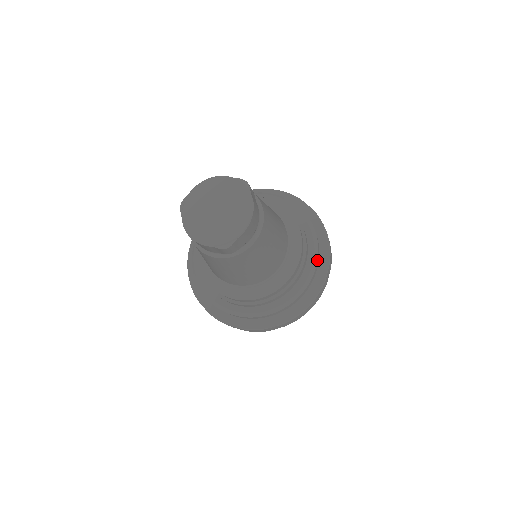
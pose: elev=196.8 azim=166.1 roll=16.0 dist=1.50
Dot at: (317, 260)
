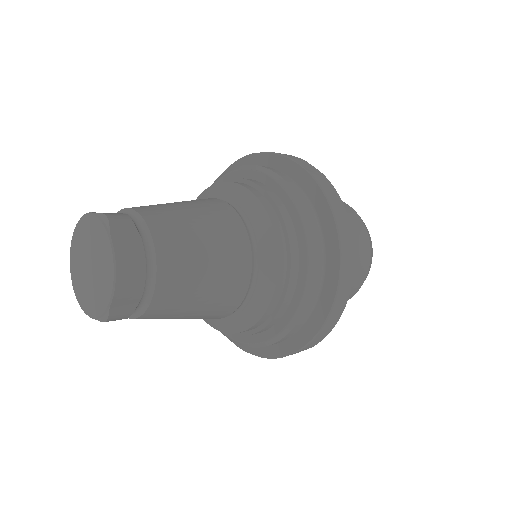
Dot at: (314, 259)
